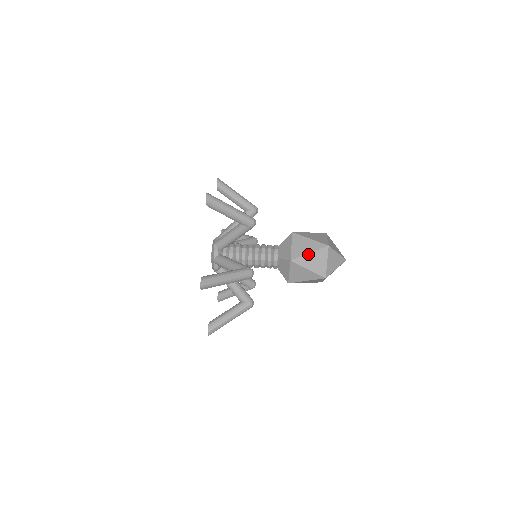
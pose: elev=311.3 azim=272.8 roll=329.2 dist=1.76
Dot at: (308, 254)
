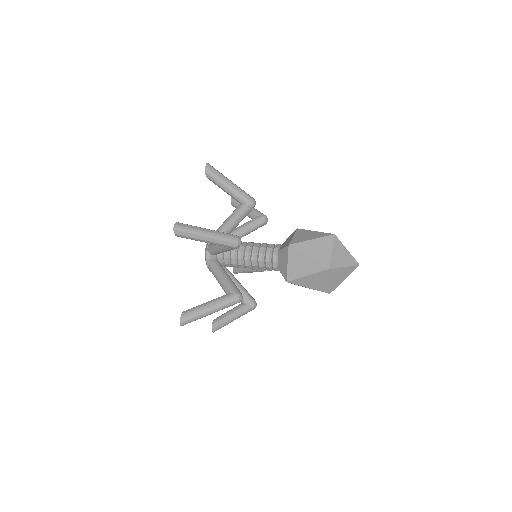
Dot at: (310, 240)
